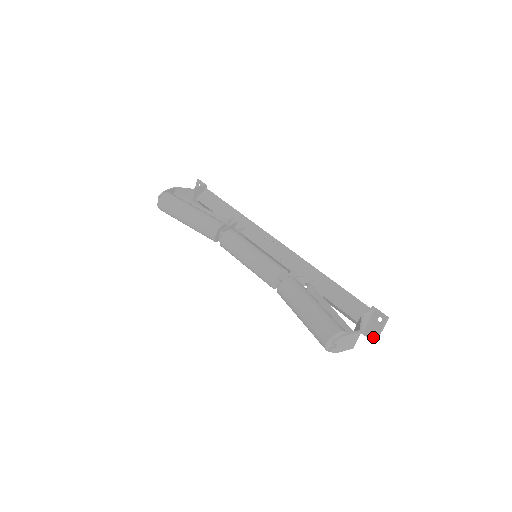
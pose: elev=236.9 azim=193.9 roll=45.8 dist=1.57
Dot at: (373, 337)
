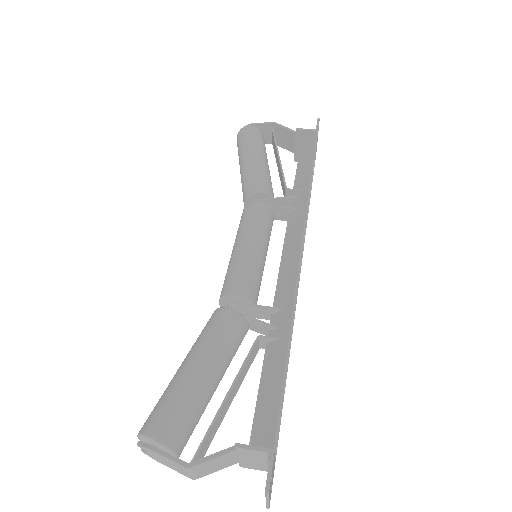
Dot at: occluded
